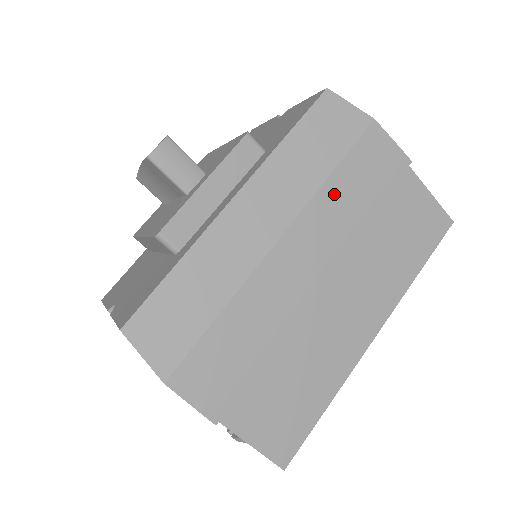
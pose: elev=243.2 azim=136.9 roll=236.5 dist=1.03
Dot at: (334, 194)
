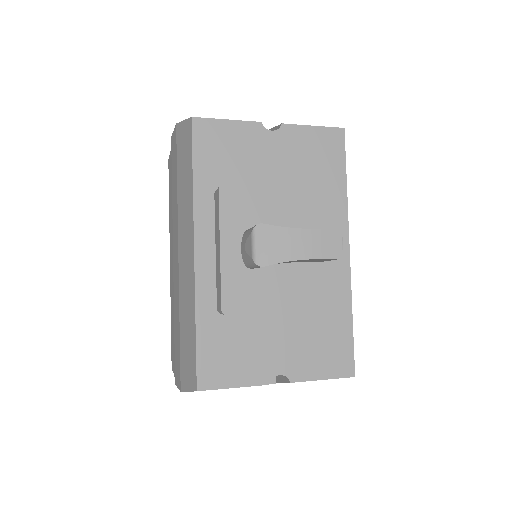
Dot at: occluded
